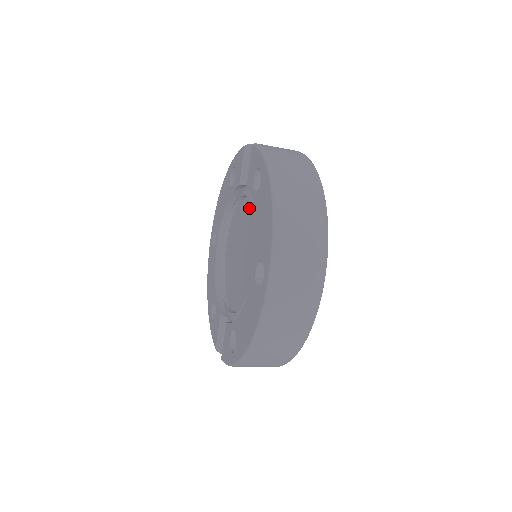
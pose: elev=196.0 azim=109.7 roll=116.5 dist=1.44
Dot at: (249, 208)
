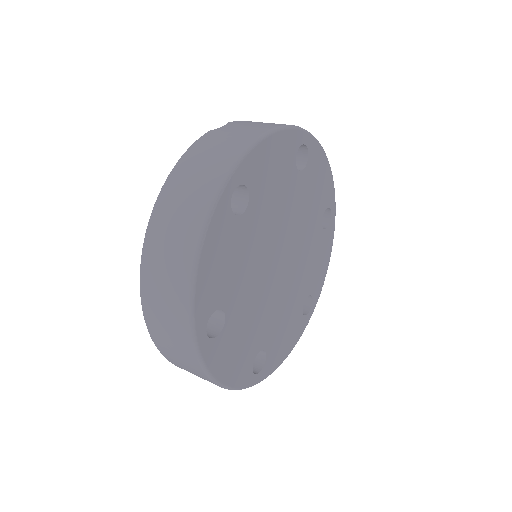
Dot at: occluded
